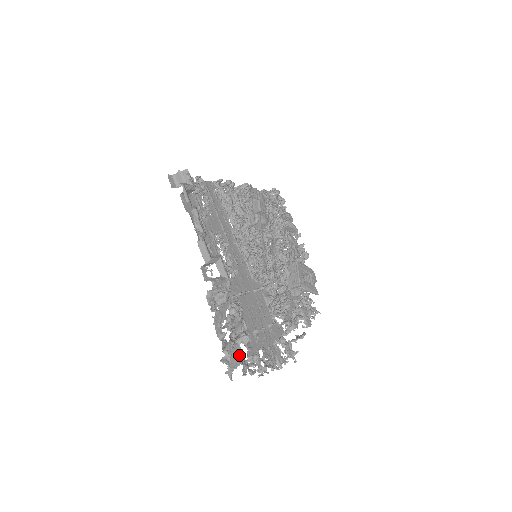
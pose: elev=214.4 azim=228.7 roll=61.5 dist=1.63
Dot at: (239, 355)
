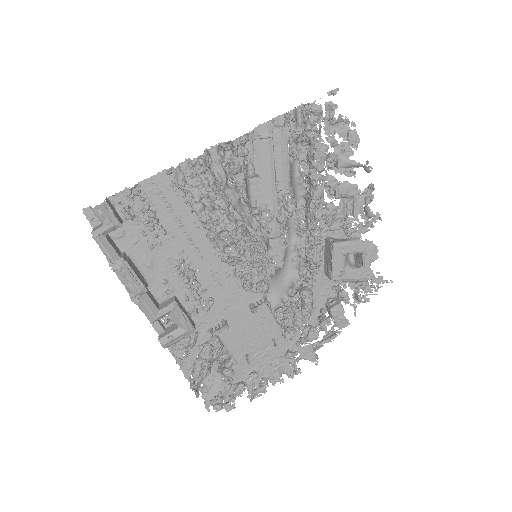
Dot at: (219, 386)
